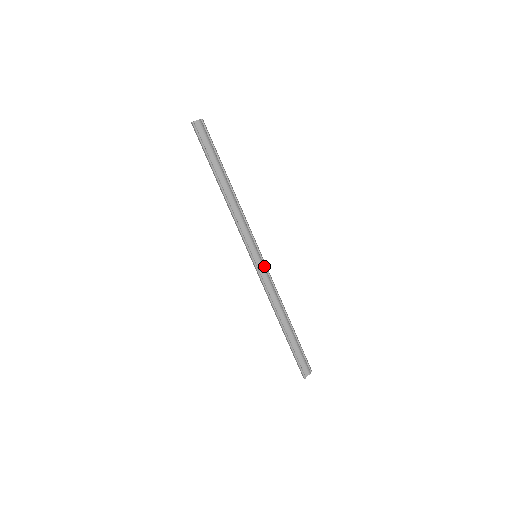
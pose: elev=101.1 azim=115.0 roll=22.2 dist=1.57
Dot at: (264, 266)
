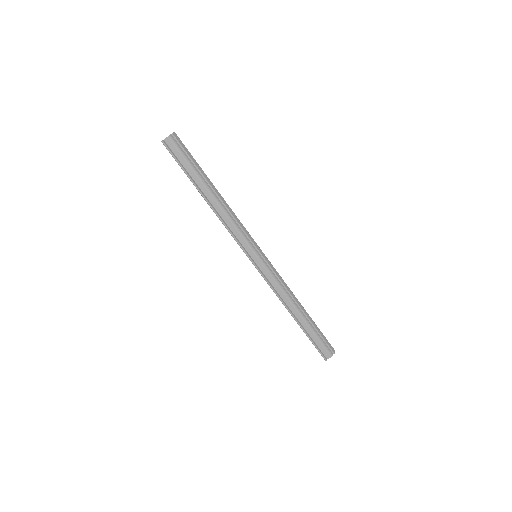
Dot at: (266, 264)
